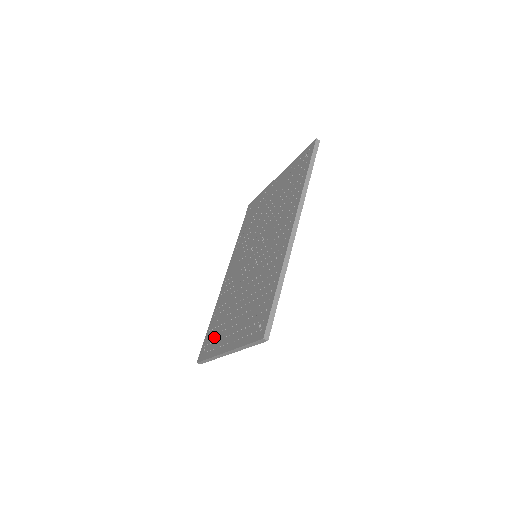
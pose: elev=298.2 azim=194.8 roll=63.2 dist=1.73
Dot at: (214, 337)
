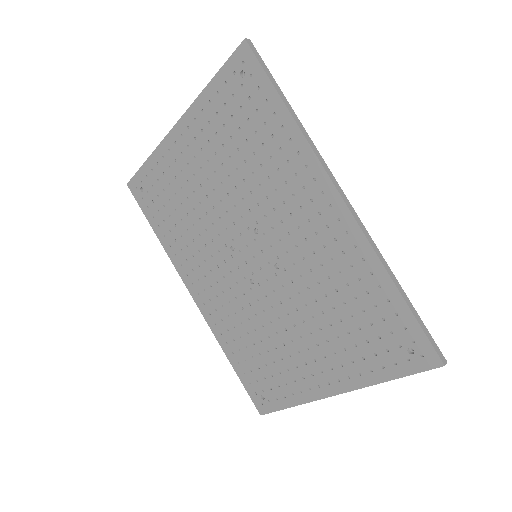
Dot at: (273, 380)
